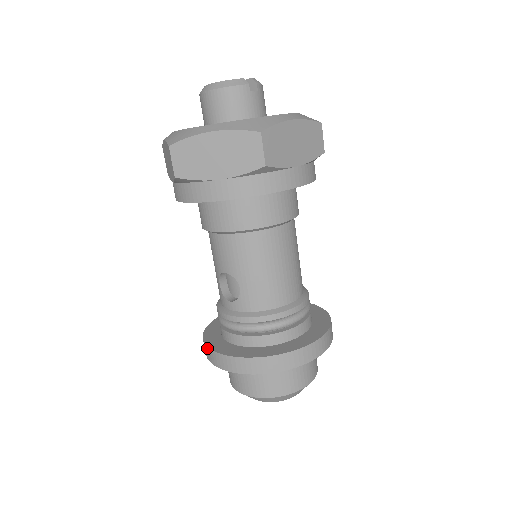
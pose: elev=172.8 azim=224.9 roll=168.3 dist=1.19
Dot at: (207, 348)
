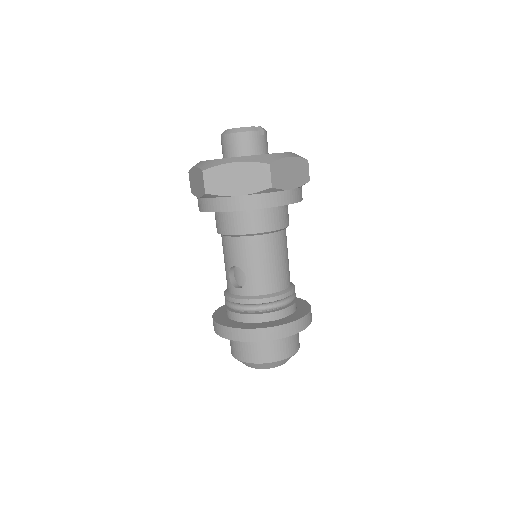
Dot at: (218, 325)
